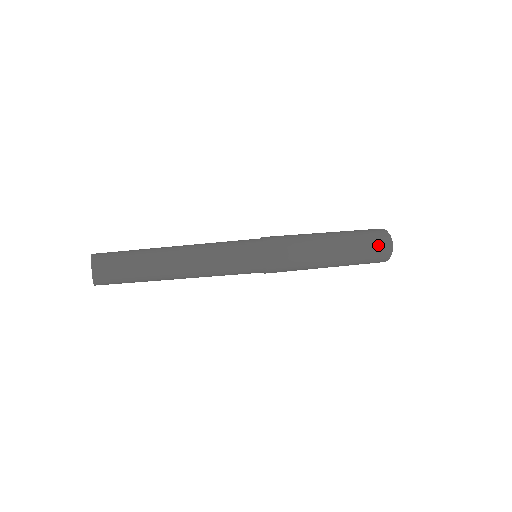
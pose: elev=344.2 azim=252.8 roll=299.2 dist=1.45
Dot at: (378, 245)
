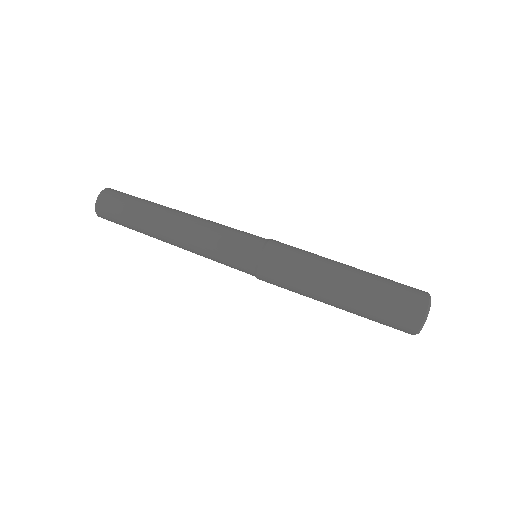
Dot at: (397, 324)
